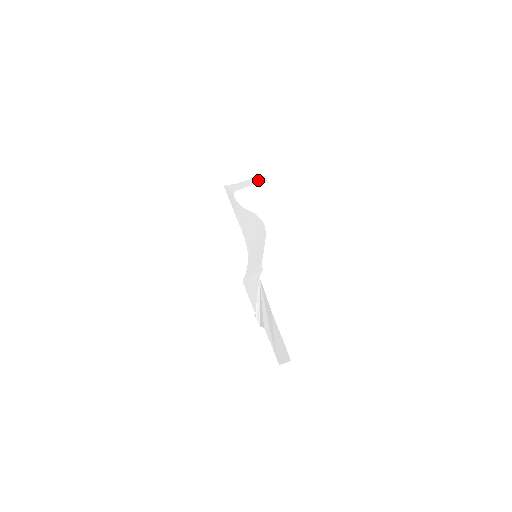
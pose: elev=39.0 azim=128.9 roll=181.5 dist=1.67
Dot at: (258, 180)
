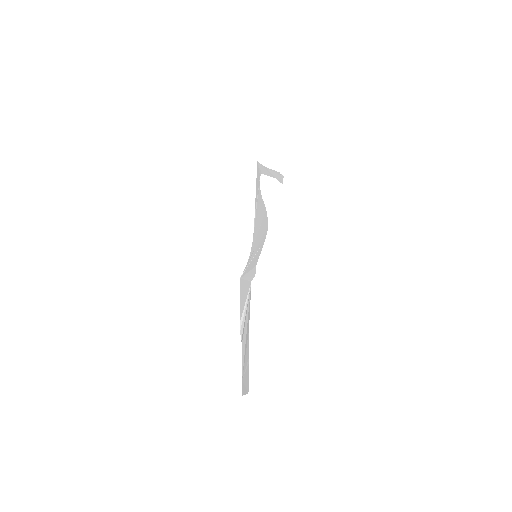
Dot at: (278, 175)
